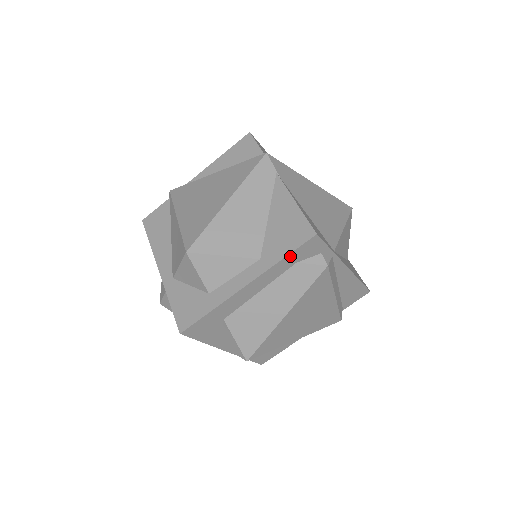
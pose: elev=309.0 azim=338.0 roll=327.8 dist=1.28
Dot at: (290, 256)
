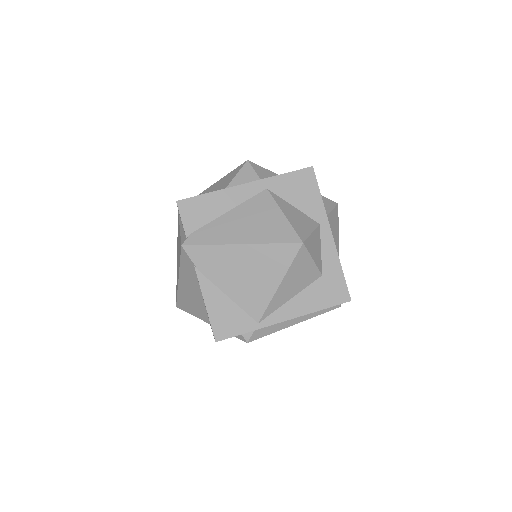
Dot at: occluded
